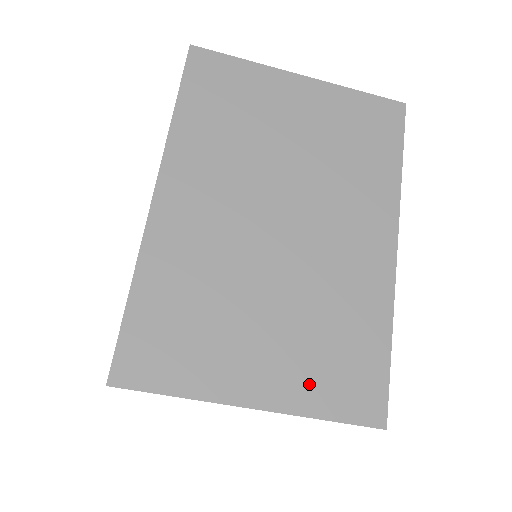
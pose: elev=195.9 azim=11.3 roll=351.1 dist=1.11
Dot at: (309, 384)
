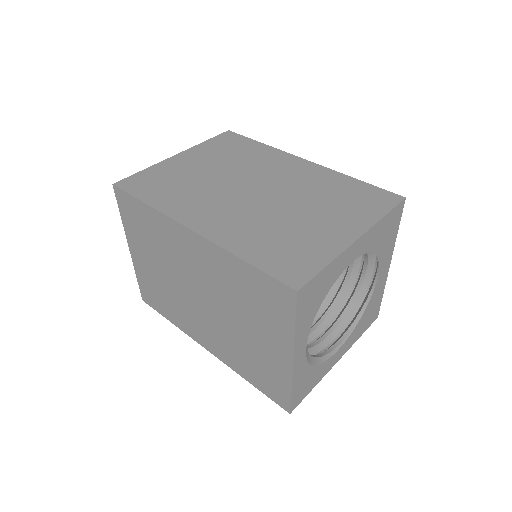
Dot at: (359, 214)
